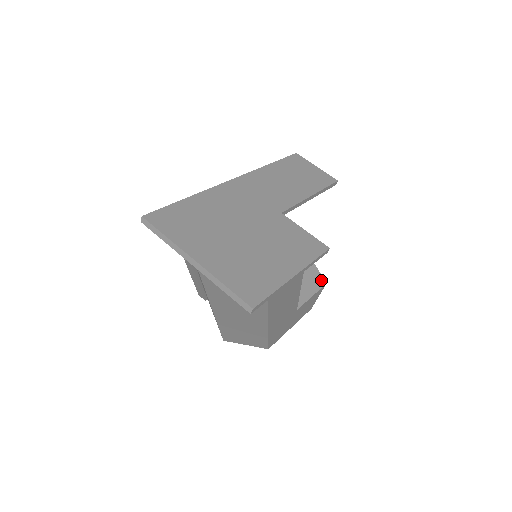
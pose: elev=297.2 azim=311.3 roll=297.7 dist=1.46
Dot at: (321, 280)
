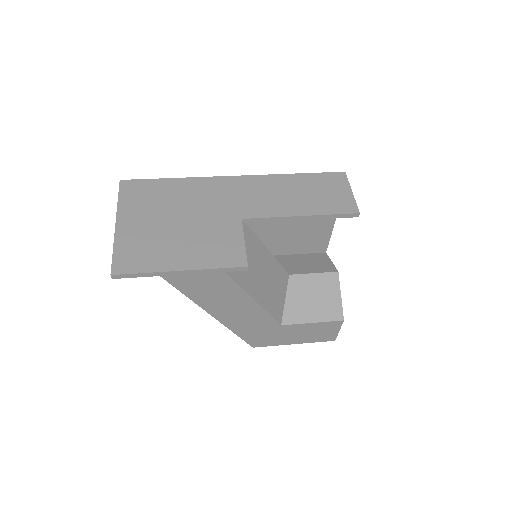
Dot at: (338, 314)
